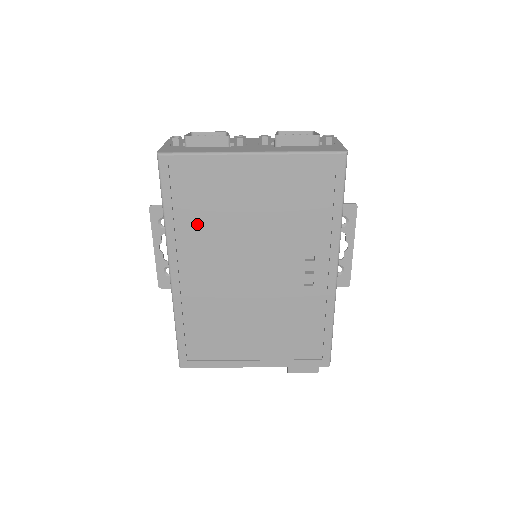
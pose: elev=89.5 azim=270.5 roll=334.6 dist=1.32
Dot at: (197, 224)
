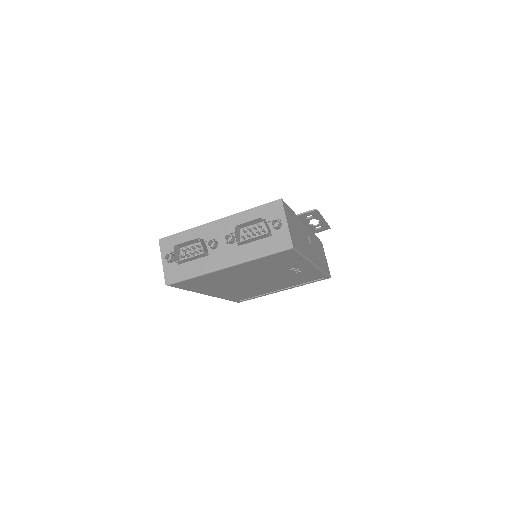
Dot at: (211, 285)
